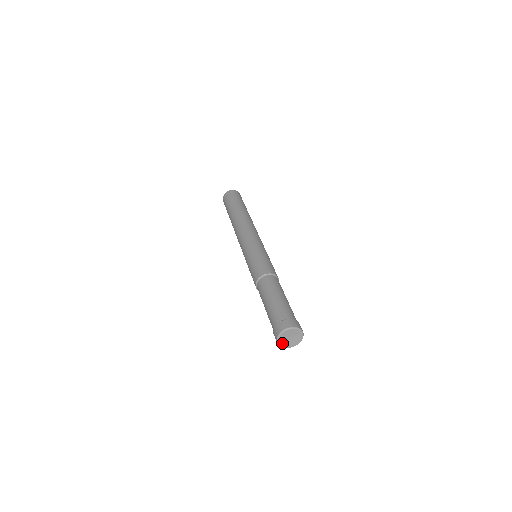
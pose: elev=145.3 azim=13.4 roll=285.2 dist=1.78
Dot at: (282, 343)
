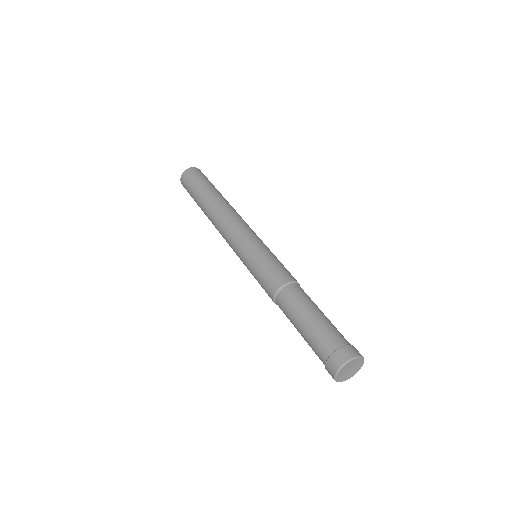
Dot at: (341, 372)
